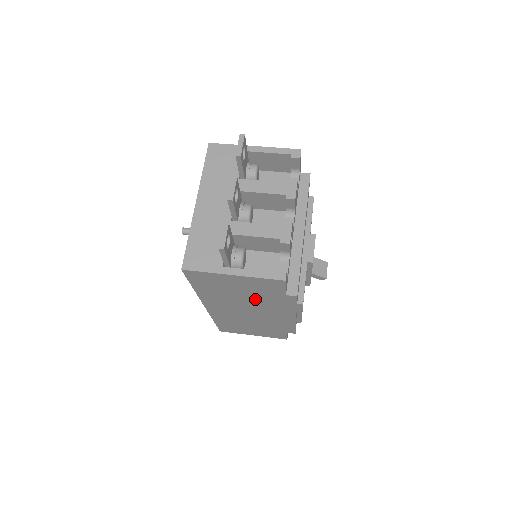
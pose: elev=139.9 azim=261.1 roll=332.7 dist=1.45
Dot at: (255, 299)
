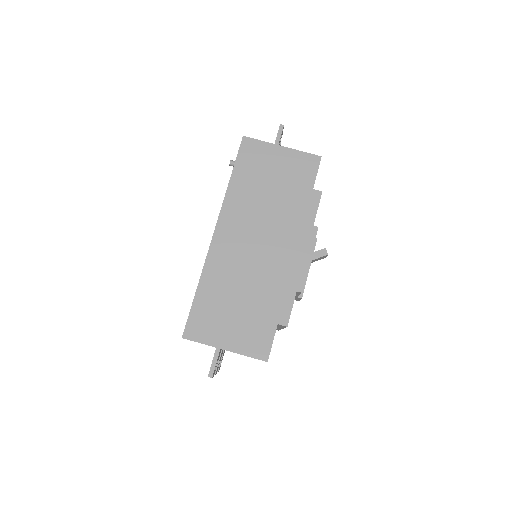
Dot at: occluded
